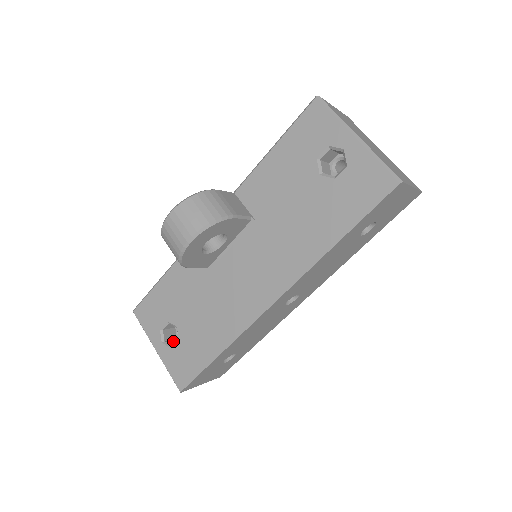
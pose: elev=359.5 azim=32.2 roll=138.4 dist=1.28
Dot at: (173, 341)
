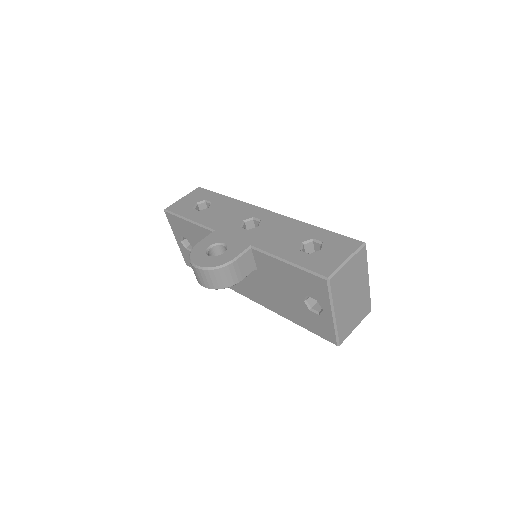
Dot at: occluded
